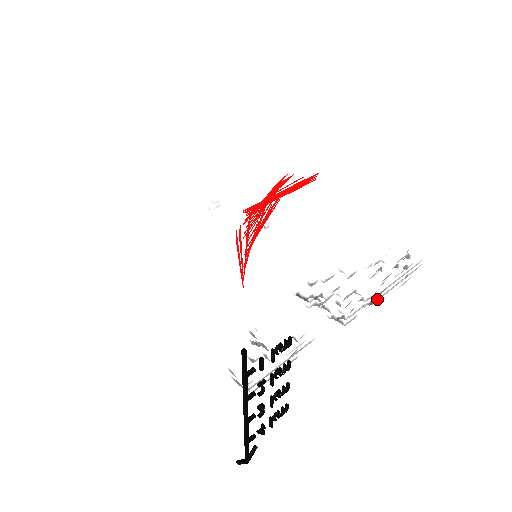
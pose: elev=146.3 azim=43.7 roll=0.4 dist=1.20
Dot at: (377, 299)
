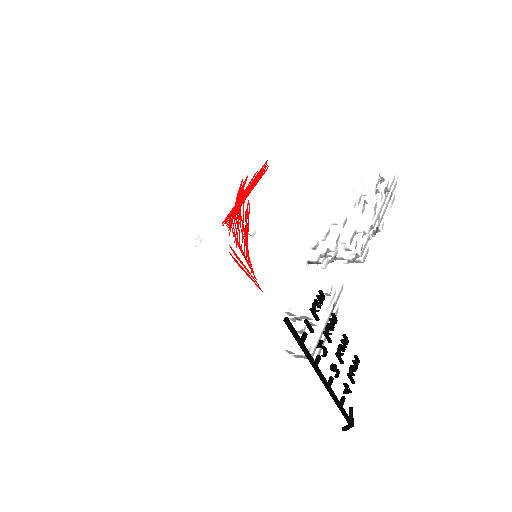
Dot at: (377, 226)
